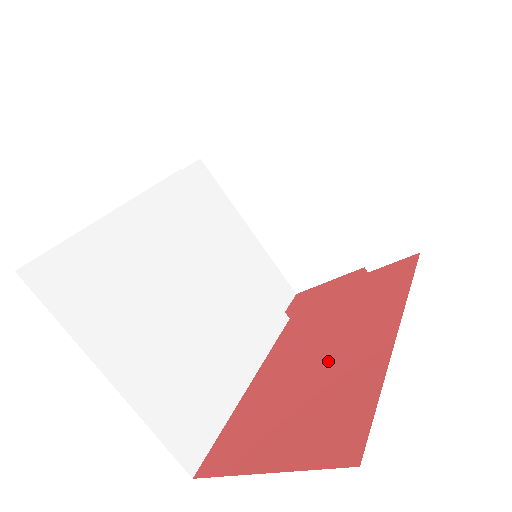
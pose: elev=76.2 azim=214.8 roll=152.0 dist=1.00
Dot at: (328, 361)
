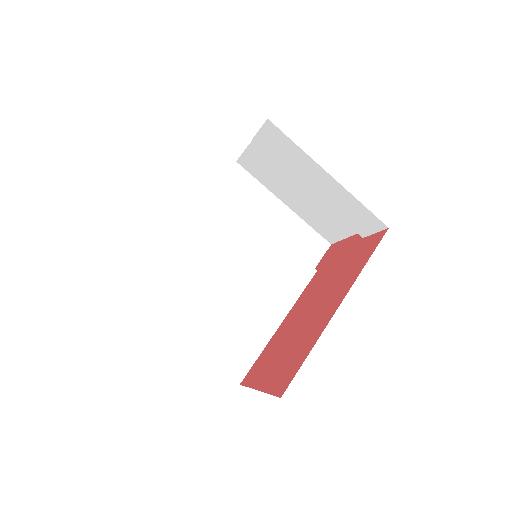
Dot at: (308, 320)
